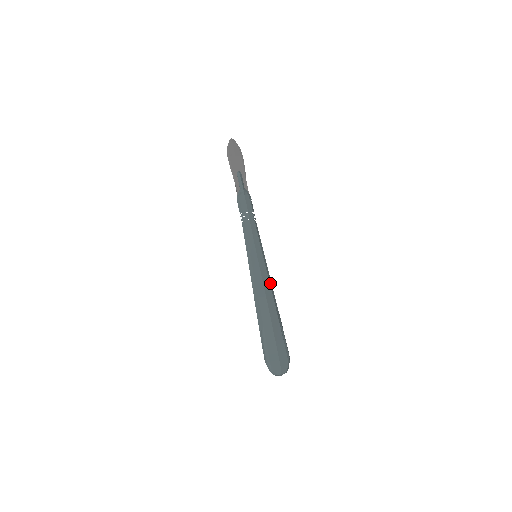
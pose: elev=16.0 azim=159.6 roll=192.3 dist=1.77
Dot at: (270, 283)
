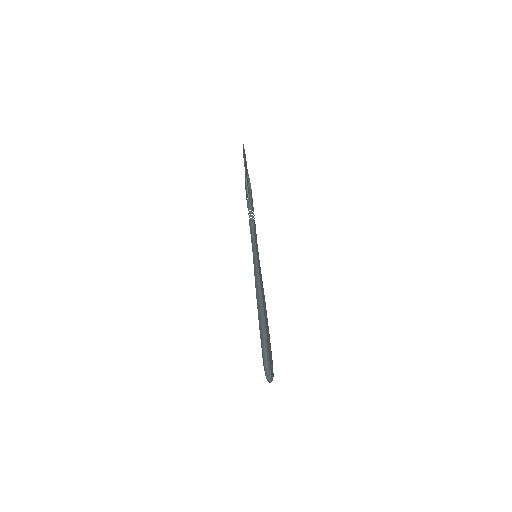
Dot at: occluded
